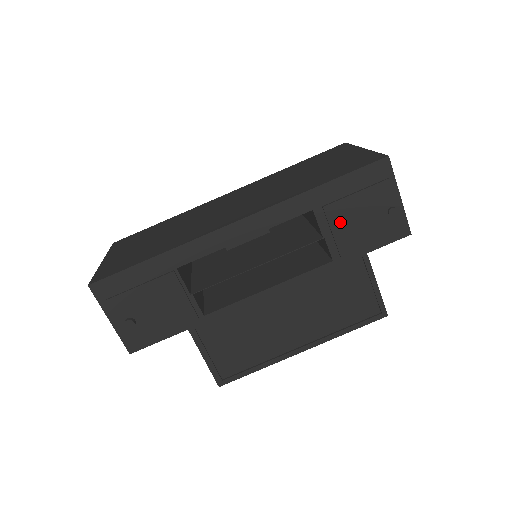
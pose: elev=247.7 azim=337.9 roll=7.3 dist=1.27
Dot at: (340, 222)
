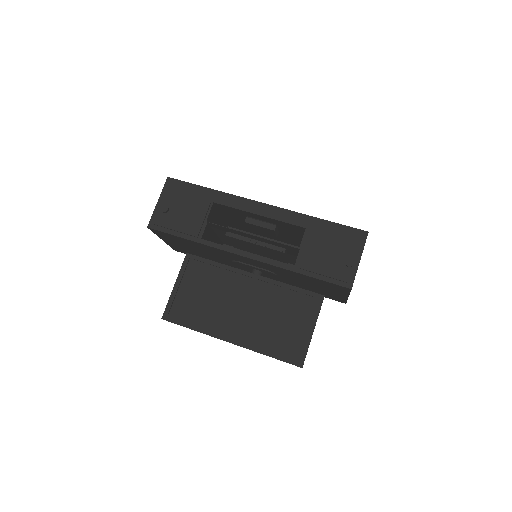
Dot at: (315, 246)
